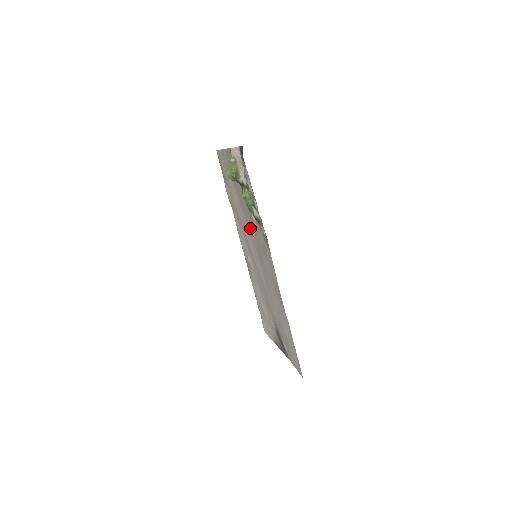
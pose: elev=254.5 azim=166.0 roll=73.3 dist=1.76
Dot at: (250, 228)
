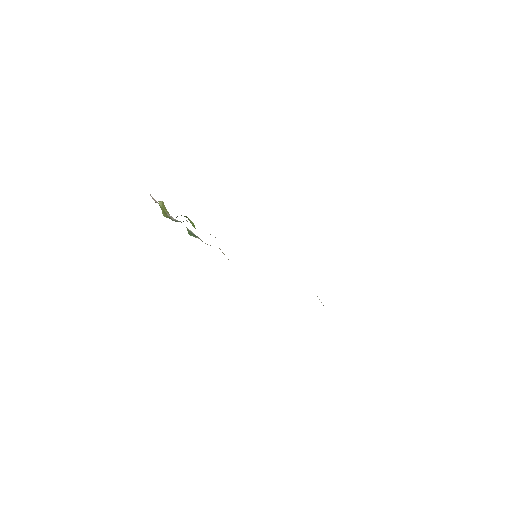
Dot at: occluded
